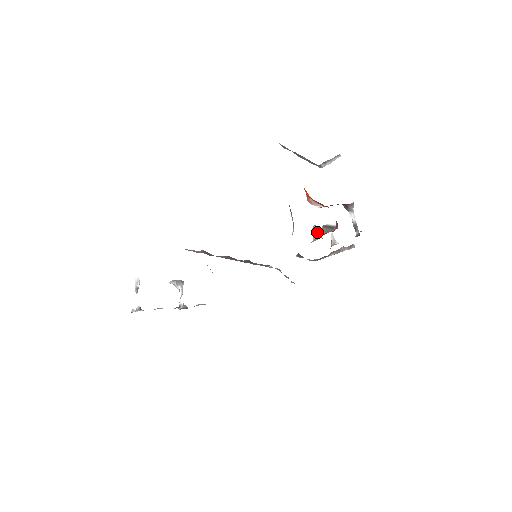
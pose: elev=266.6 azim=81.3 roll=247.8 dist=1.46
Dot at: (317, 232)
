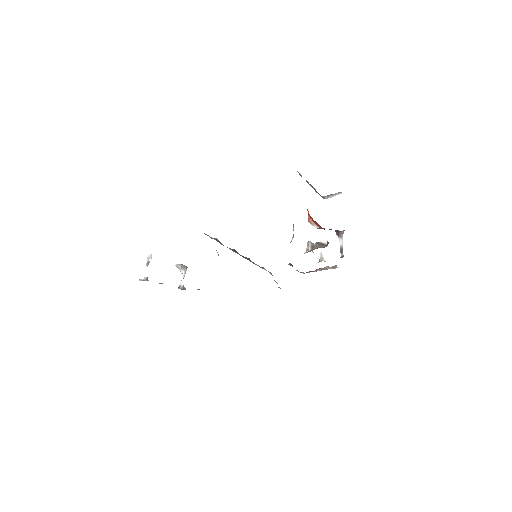
Dot at: (310, 246)
